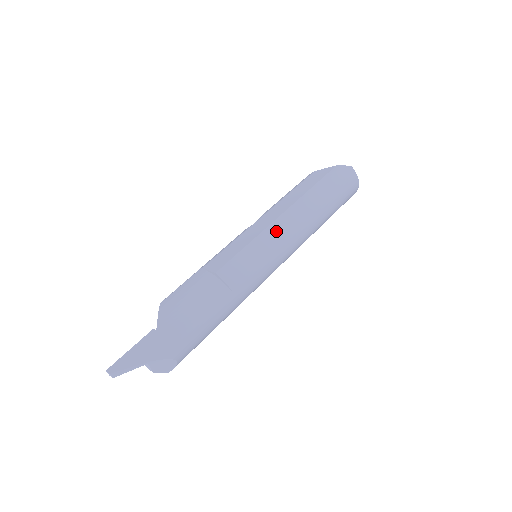
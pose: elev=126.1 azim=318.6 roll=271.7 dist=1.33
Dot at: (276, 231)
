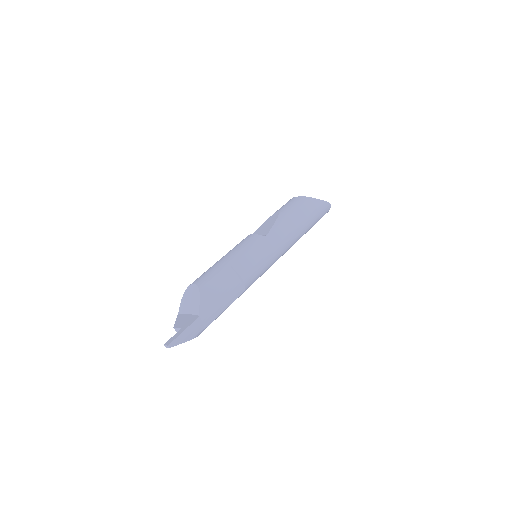
Dot at: (281, 250)
